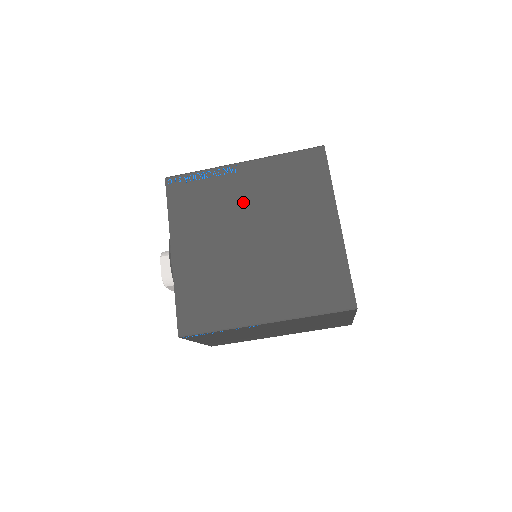
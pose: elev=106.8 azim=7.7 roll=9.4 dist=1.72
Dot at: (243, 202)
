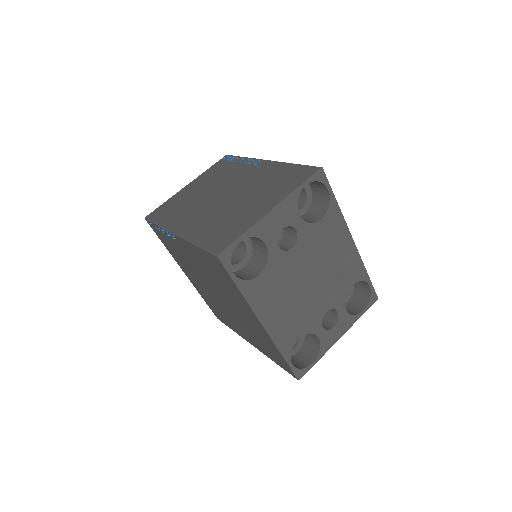
Dot at: (196, 267)
